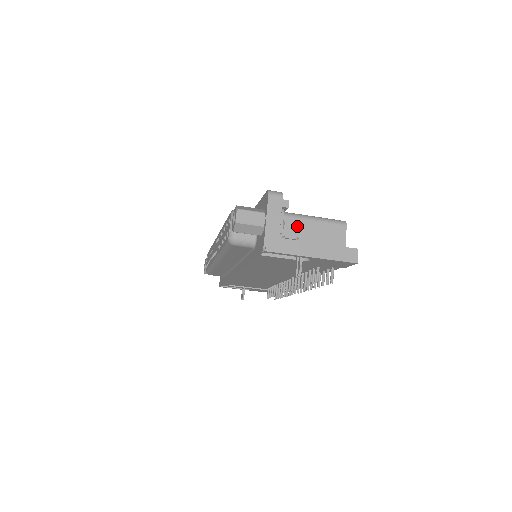
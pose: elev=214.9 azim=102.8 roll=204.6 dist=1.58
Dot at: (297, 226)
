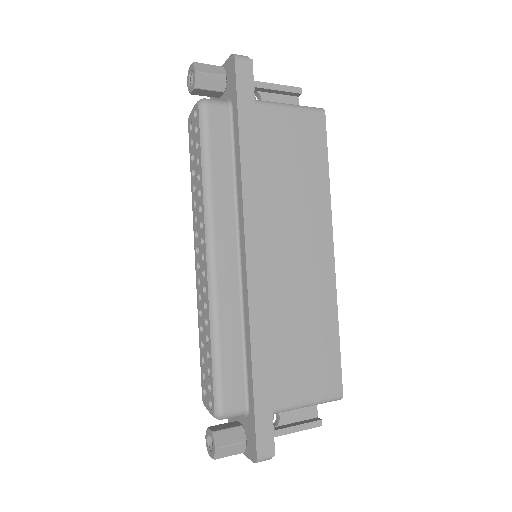
Dot at: occluded
